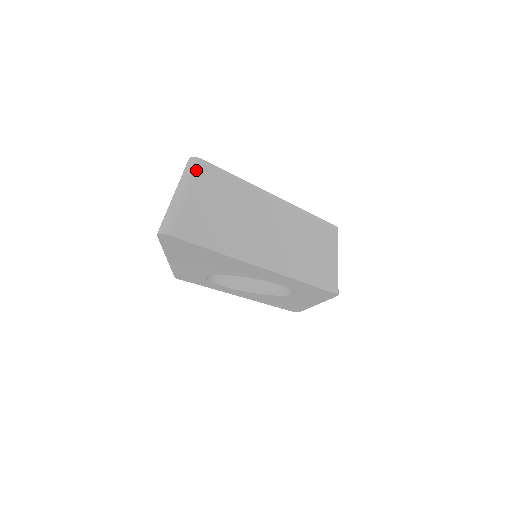
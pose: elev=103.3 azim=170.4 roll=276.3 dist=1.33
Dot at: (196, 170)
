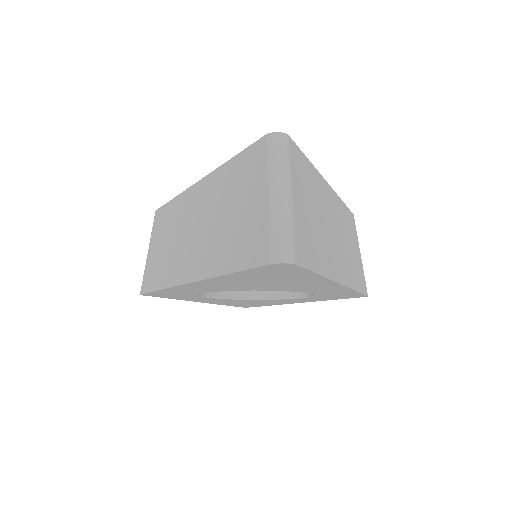
Dot at: (289, 154)
